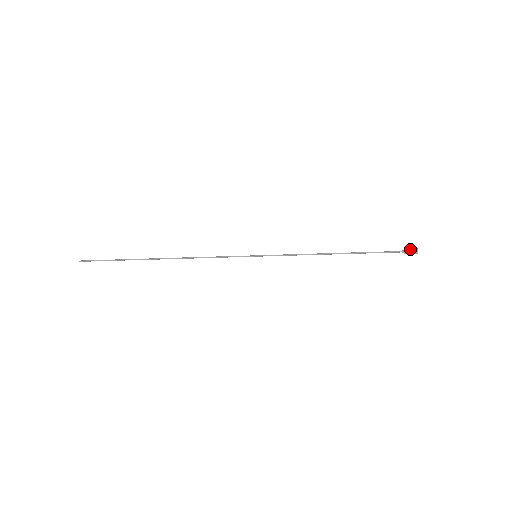
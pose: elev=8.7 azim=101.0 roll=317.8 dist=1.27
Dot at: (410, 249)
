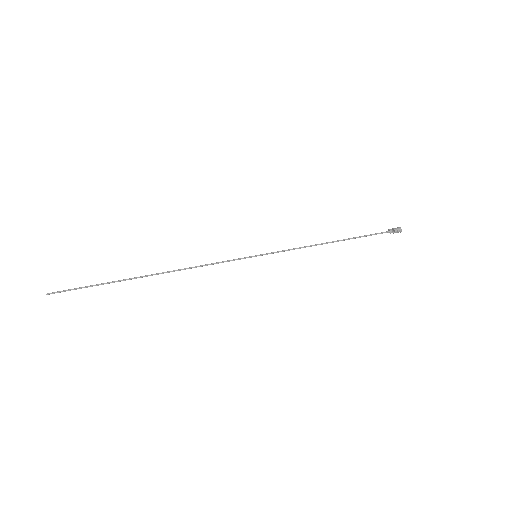
Dot at: (394, 228)
